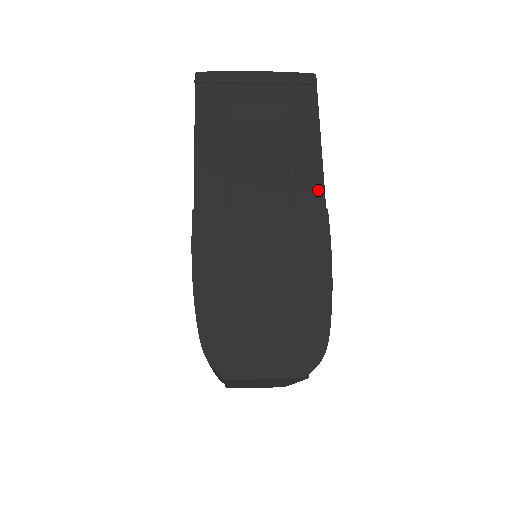
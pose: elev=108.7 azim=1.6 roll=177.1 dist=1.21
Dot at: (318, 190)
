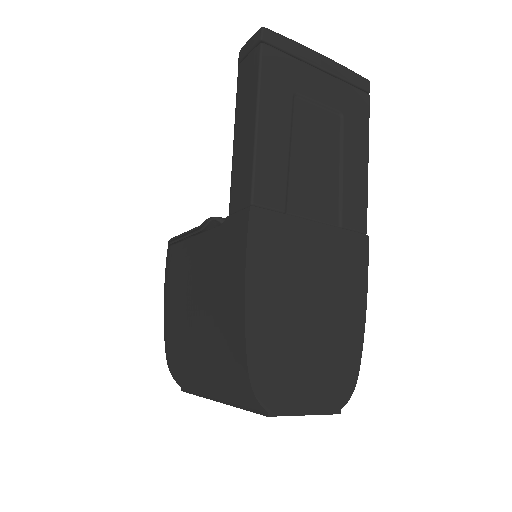
Dot at: (363, 214)
